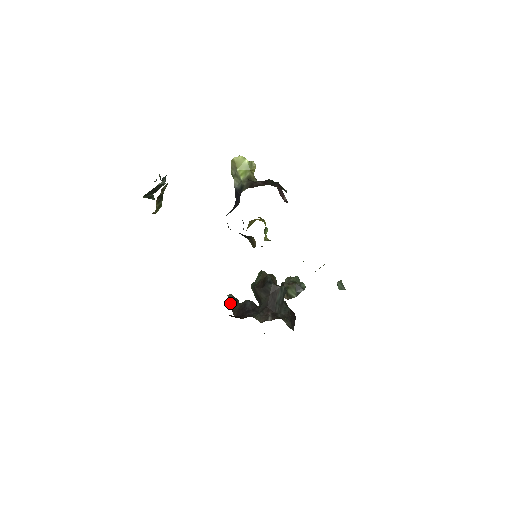
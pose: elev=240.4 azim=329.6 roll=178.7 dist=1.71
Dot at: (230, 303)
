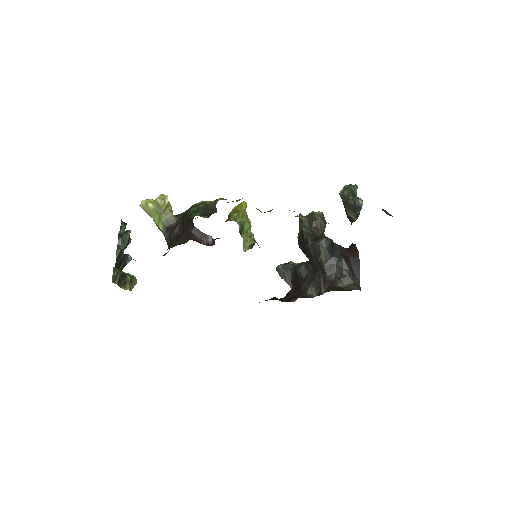
Dot at: (282, 277)
